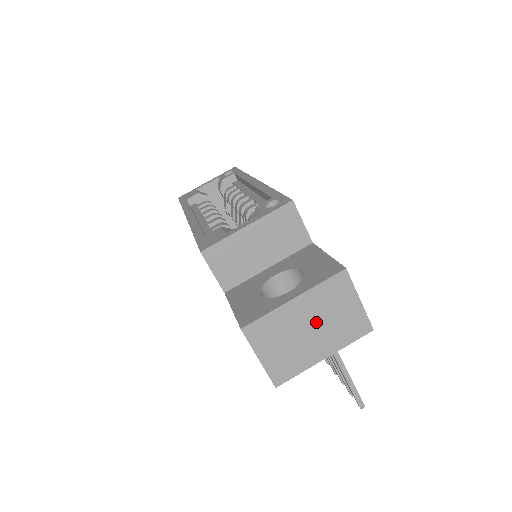
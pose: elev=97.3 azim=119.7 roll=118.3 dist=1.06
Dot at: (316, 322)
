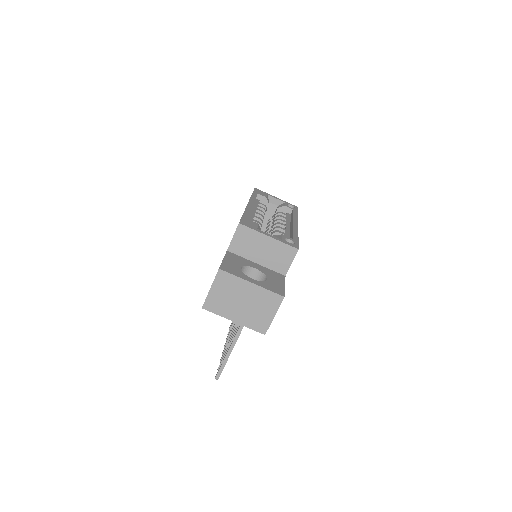
Dot at: (248, 303)
